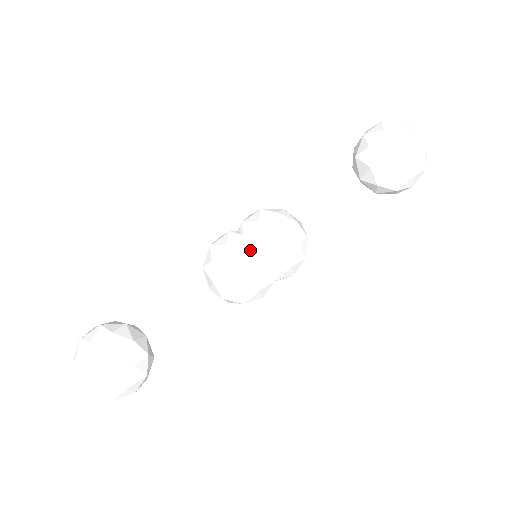
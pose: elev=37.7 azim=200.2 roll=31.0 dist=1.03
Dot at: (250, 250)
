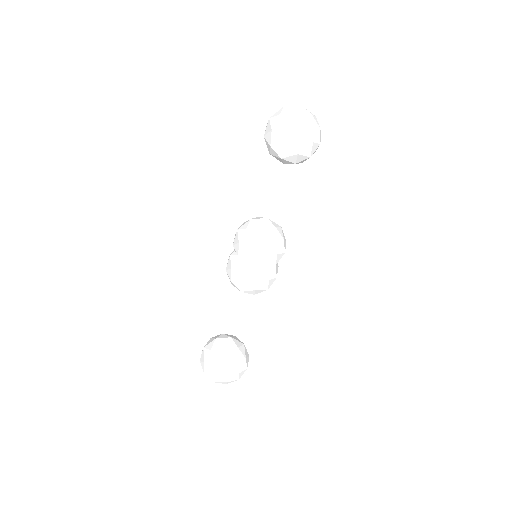
Dot at: (246, 263)
